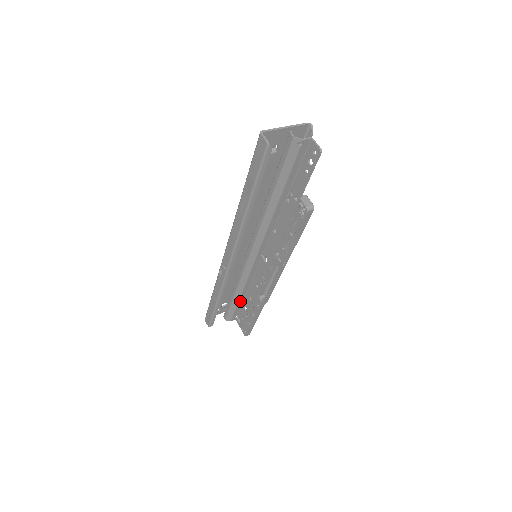
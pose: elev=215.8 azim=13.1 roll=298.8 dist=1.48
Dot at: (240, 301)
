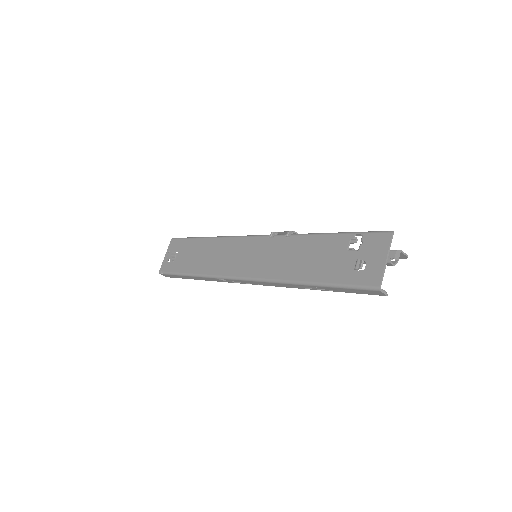
Dot at: occluded
